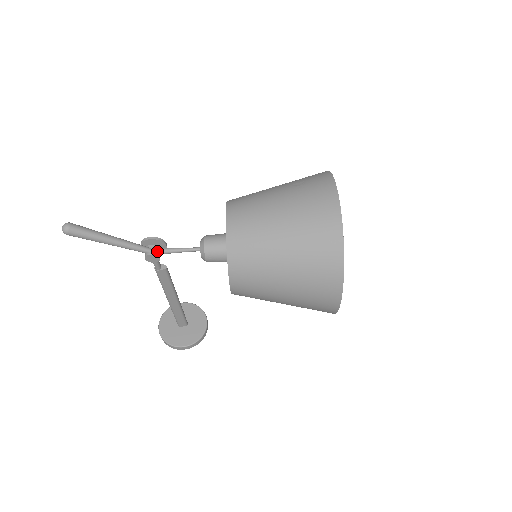
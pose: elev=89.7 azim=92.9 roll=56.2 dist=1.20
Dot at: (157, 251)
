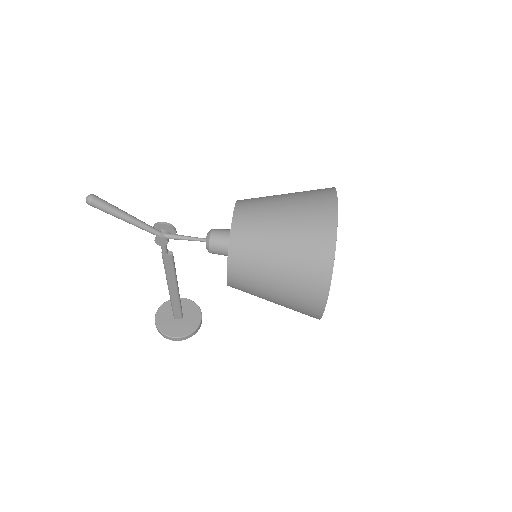
Dot at: (167, 235)
